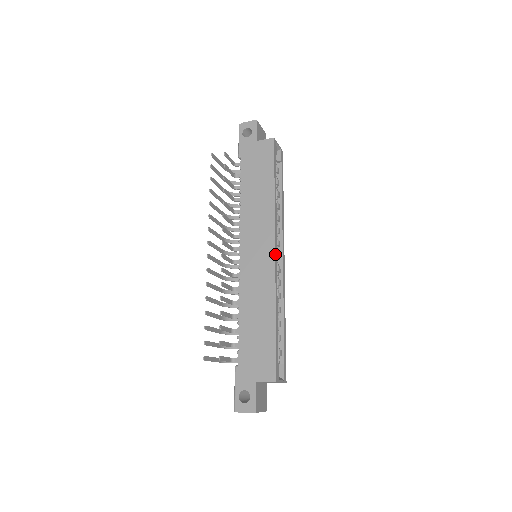
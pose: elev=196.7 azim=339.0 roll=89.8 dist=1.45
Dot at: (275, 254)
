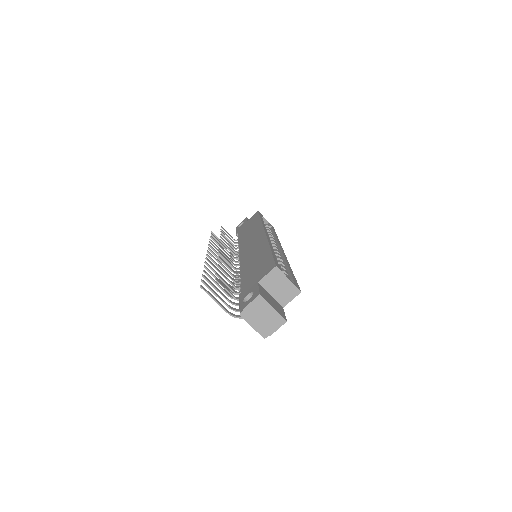
Dot at: (265, 233)
